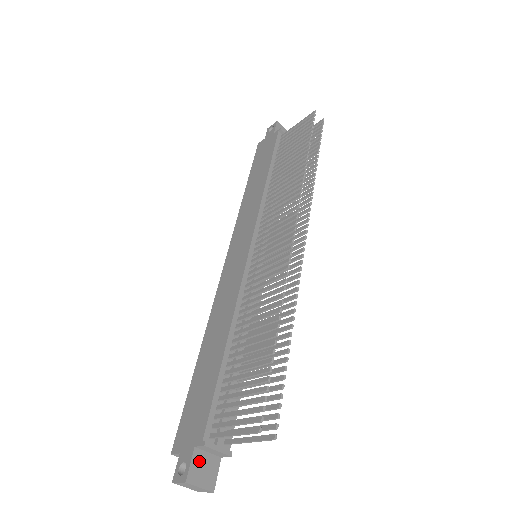
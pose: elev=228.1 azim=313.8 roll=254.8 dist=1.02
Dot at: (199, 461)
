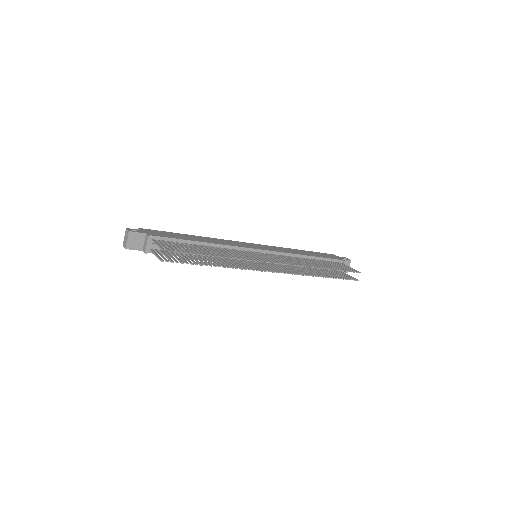
Dot at: (140, 237)
